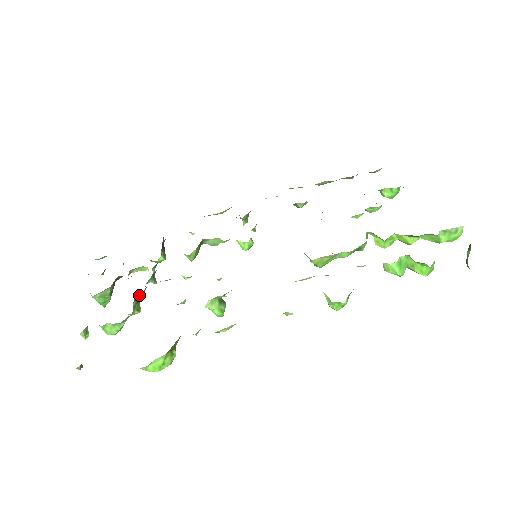
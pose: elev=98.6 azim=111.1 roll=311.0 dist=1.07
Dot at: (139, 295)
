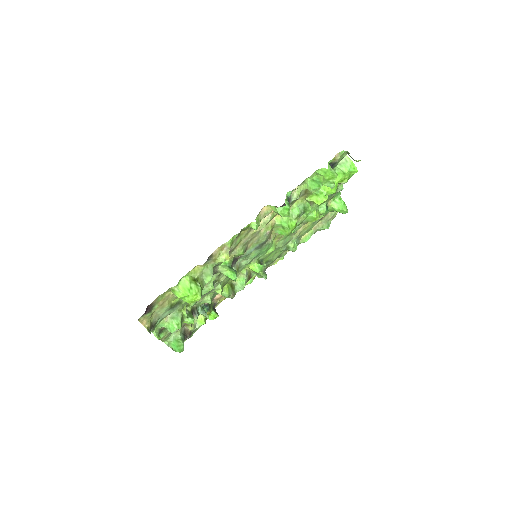
Dot at: (190, 308)
